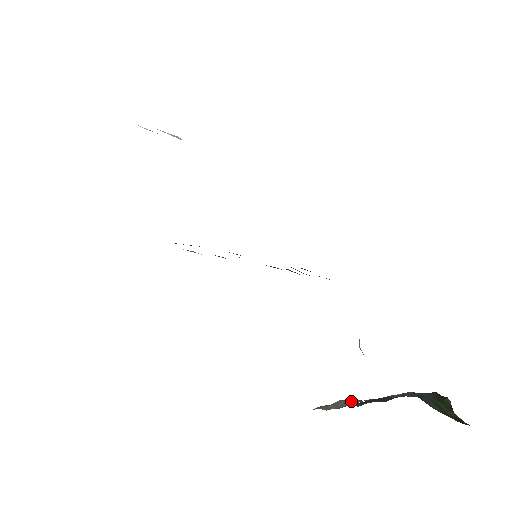
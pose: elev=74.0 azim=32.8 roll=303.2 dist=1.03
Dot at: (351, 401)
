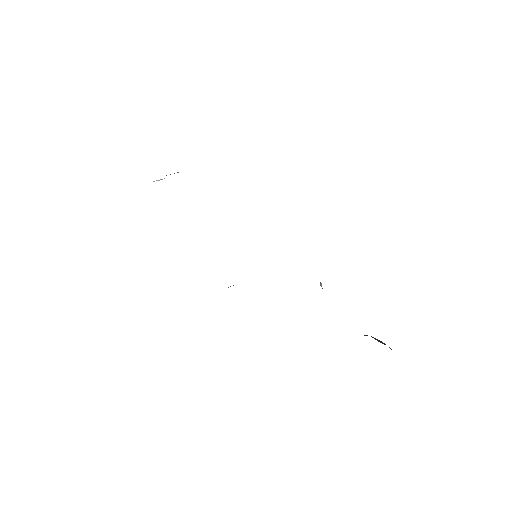
Dot at: occluded
